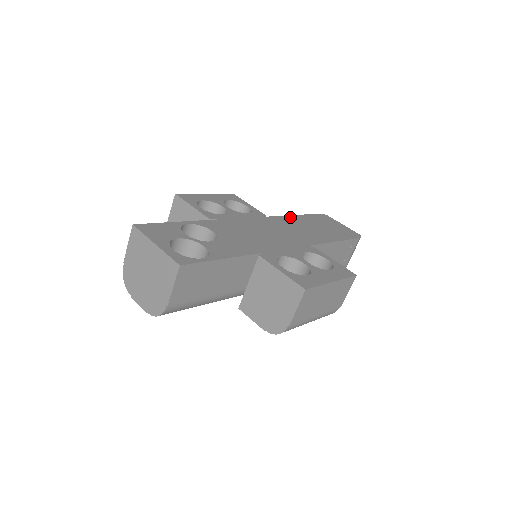
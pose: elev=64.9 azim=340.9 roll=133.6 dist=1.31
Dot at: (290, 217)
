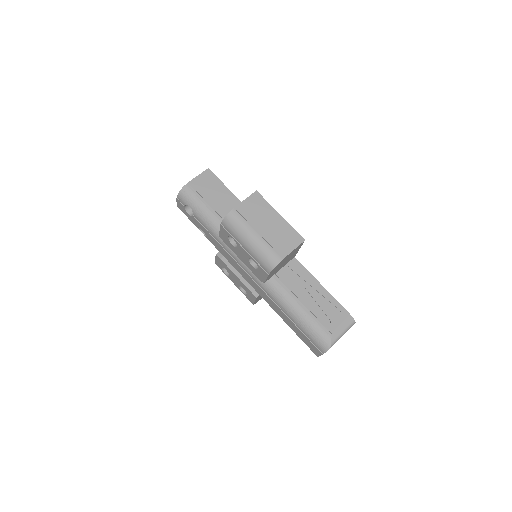
Dot at: occluded
